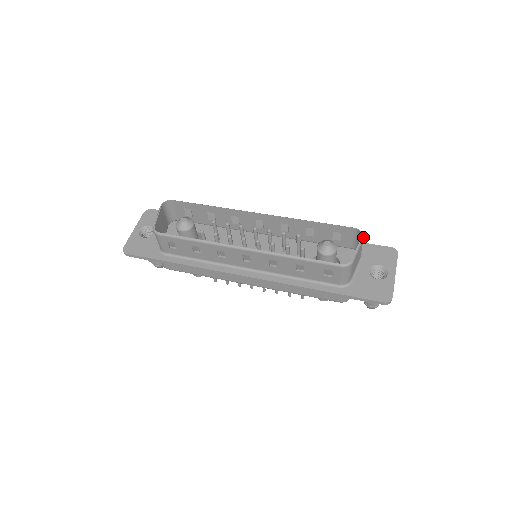
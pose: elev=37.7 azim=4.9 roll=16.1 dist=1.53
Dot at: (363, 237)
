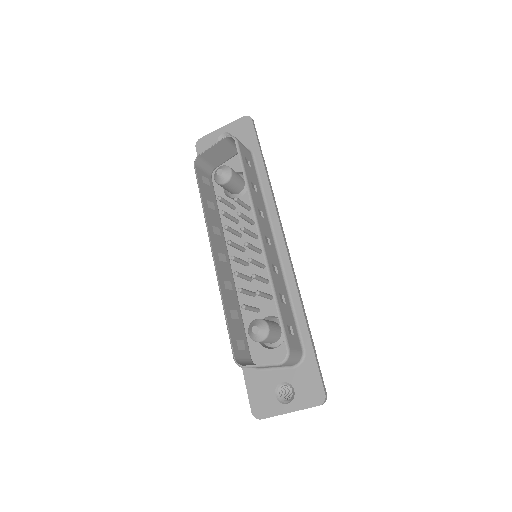
Dot at: (280, 364)
